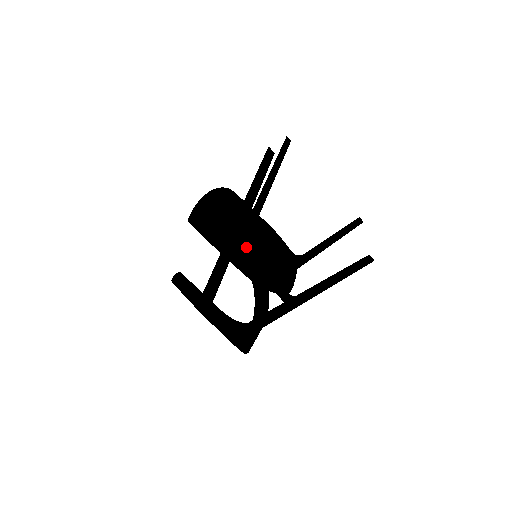
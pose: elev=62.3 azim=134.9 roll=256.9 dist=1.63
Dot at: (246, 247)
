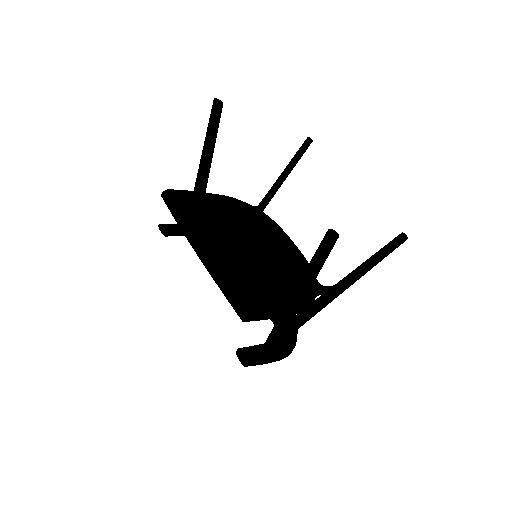
Dot at: (284, 286)
